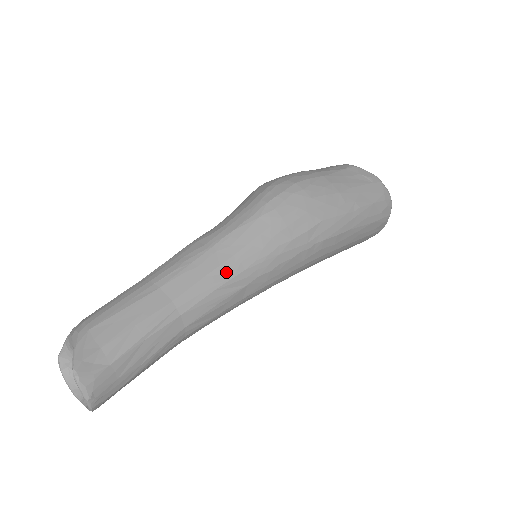
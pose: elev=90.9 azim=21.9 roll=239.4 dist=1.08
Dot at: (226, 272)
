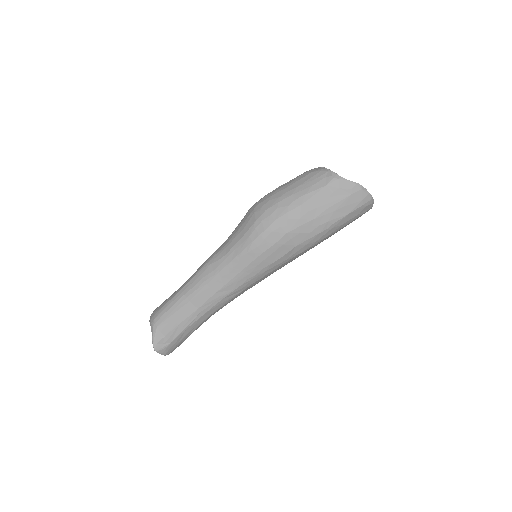
Dot at: (228, 289)
